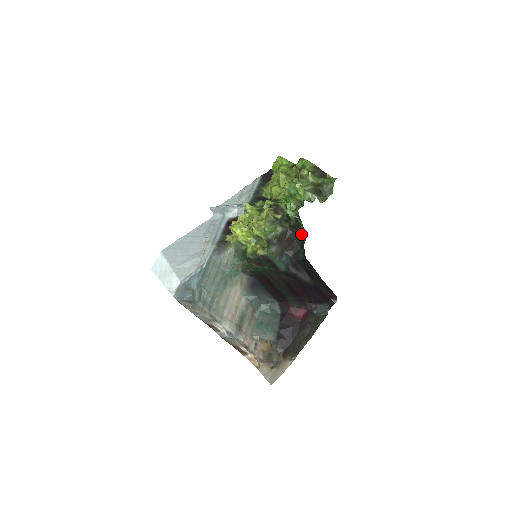
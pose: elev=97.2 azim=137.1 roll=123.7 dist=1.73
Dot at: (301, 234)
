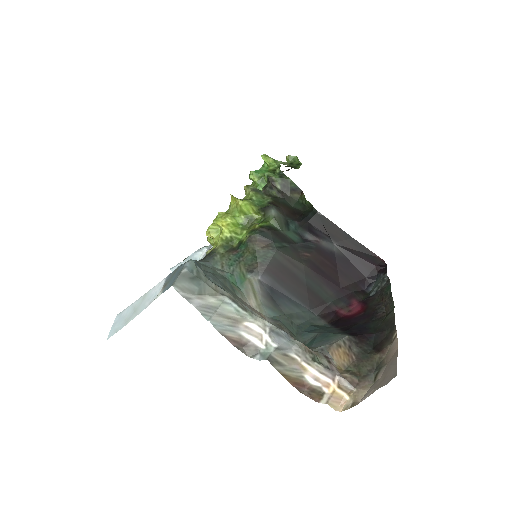
Dot at: (295, 194)
